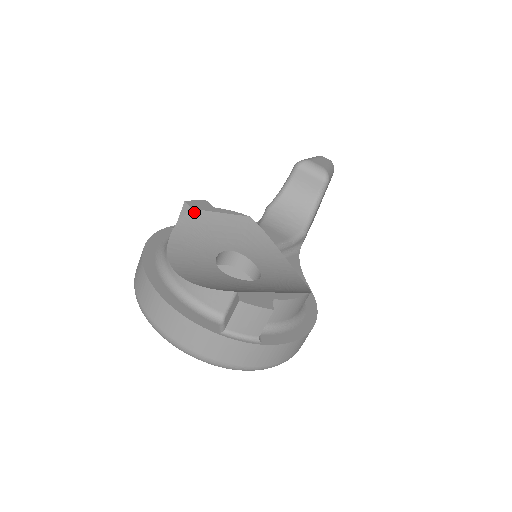
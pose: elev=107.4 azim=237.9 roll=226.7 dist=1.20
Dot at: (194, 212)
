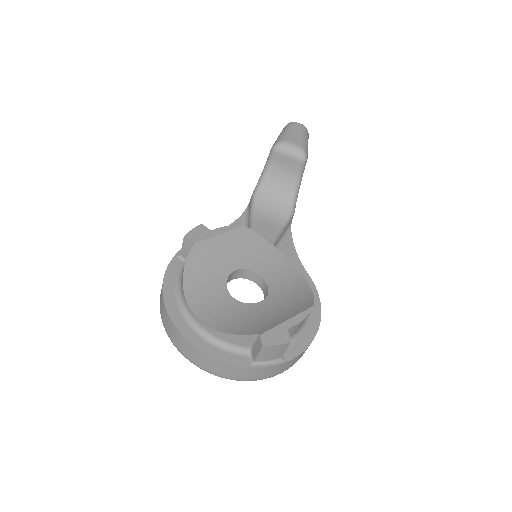
Dot at: (196, 246)
